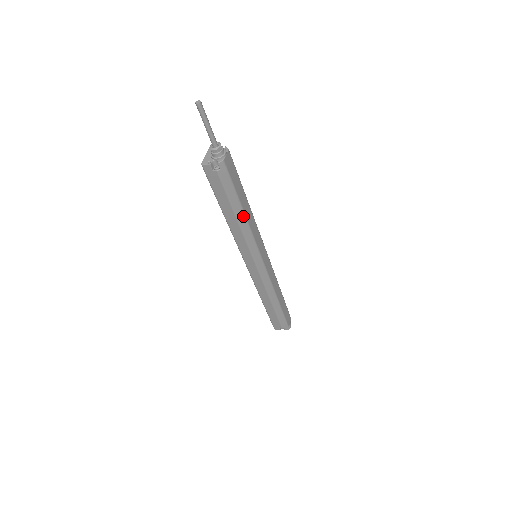
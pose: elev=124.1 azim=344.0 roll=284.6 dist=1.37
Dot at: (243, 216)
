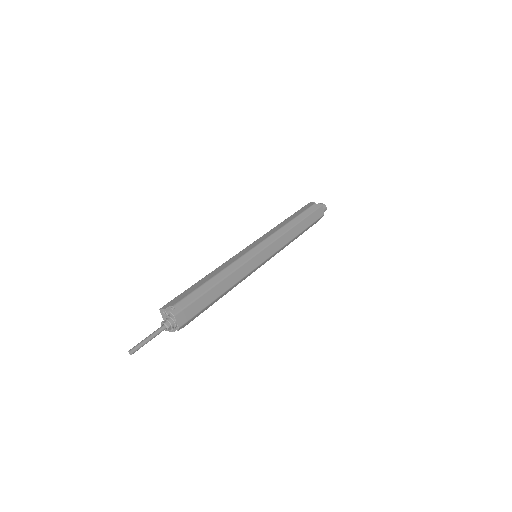
Dot at: (223, 294)
